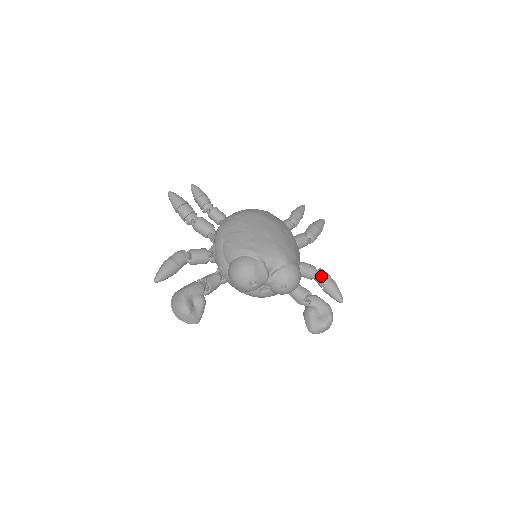
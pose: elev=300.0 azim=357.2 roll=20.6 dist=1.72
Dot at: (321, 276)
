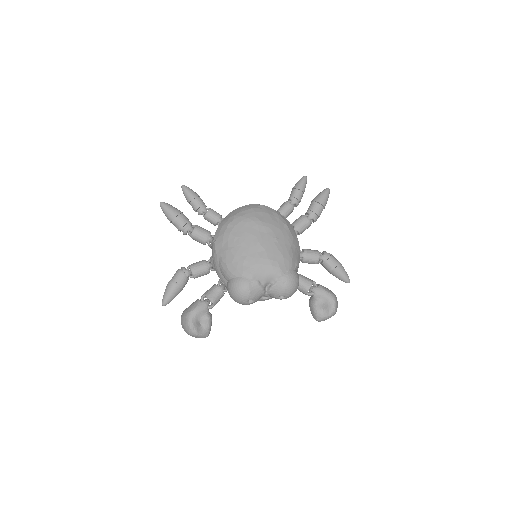
Dot at: (325, 261)
